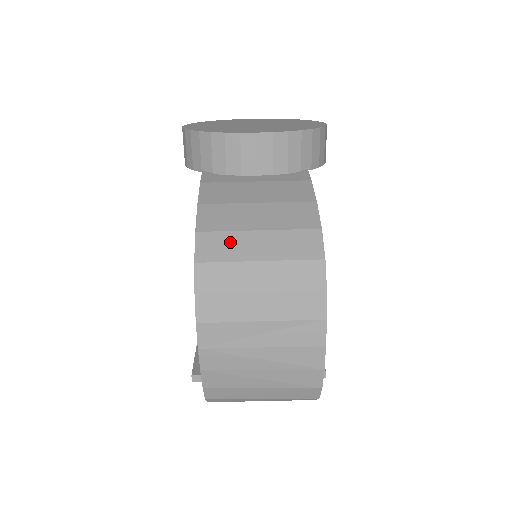
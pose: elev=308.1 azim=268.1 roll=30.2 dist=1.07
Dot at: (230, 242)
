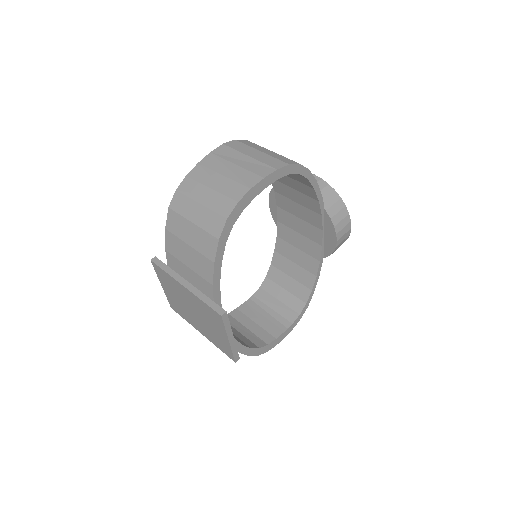
Dot at: occluded
